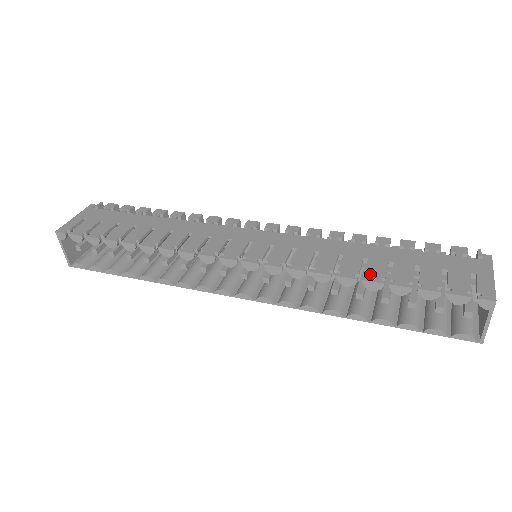
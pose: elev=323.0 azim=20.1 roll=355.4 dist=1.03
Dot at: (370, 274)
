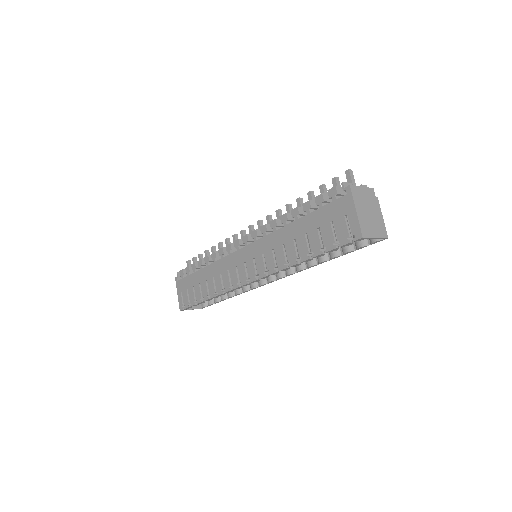
Dot at: (301, 255)
